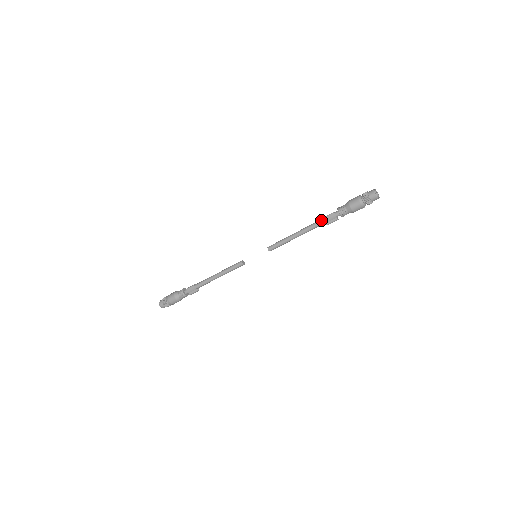
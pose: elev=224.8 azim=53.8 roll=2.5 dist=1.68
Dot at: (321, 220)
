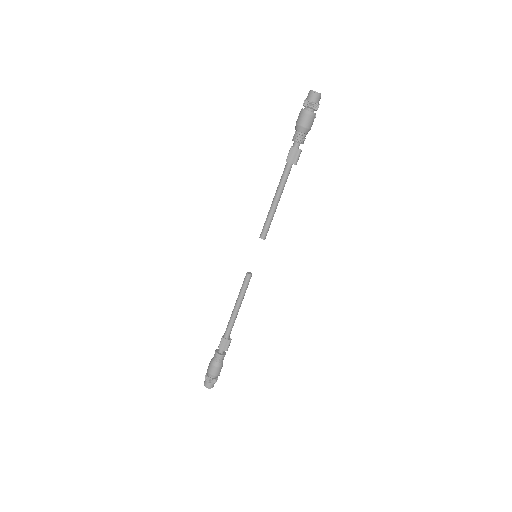
Dot at: (286, 165)
